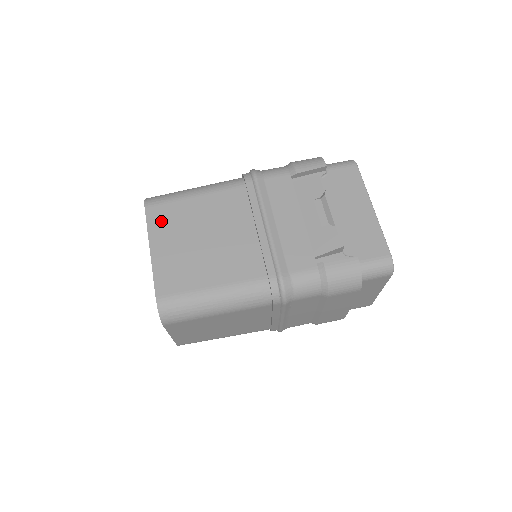
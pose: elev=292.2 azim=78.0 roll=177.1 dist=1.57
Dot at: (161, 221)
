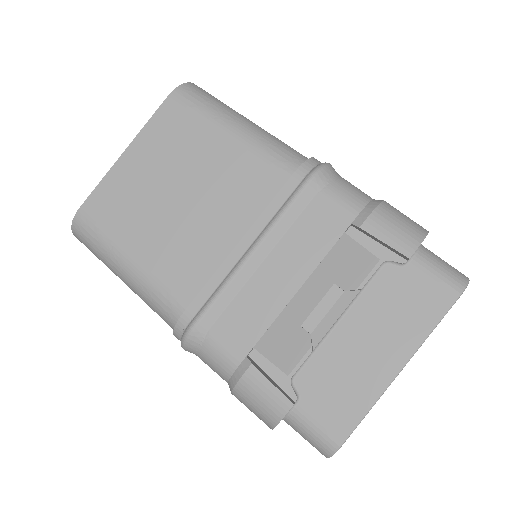
Dot at: (166, 128)
